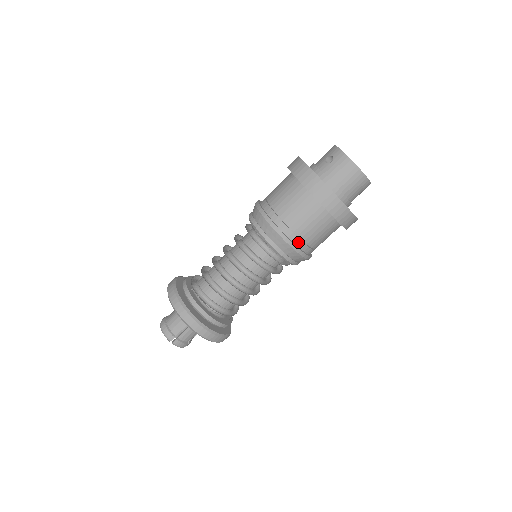
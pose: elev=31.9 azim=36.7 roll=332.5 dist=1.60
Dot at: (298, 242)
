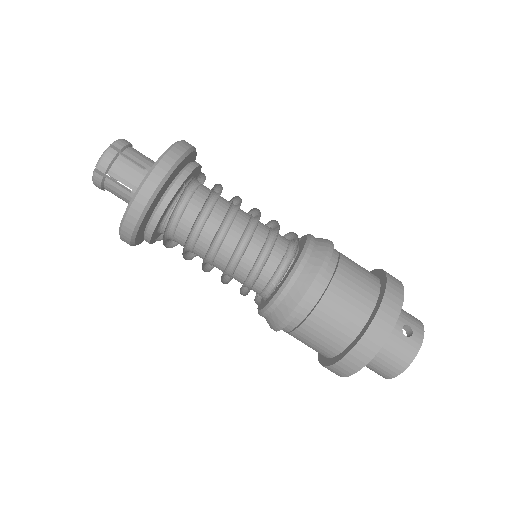
Dot at: (294, 323)
